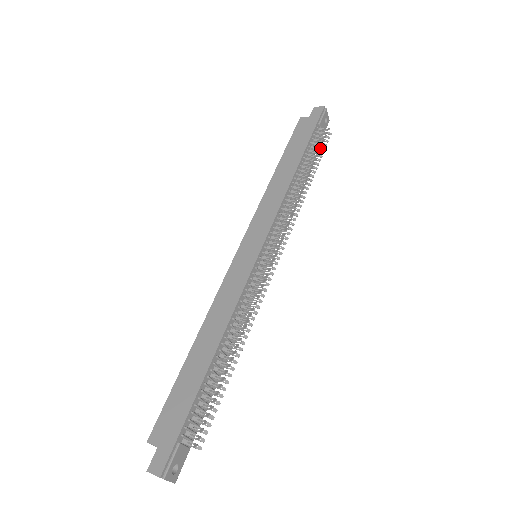
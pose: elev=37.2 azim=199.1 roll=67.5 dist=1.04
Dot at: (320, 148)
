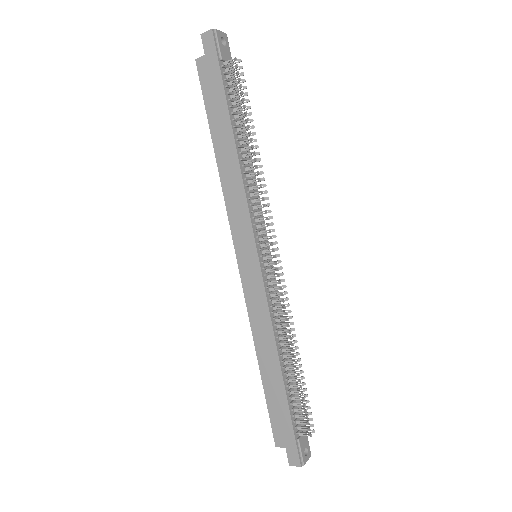
Dot at: (241, 95)
